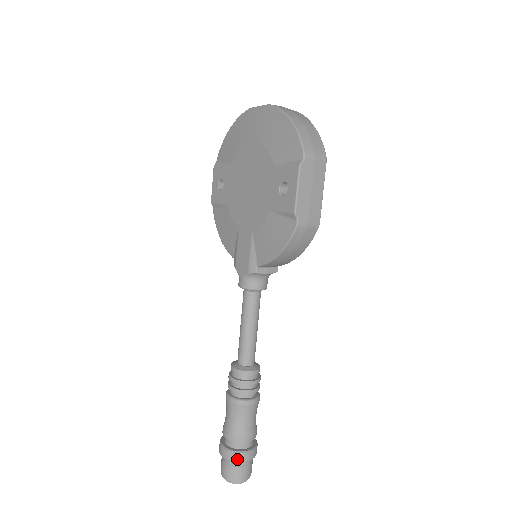
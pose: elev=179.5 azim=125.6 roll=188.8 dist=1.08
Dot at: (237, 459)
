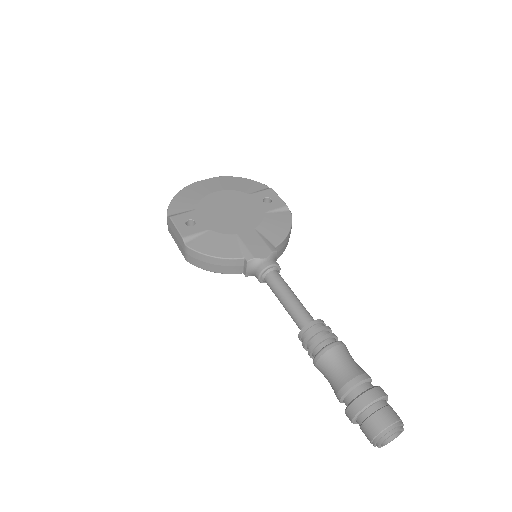
Dot at: (385, 393)
